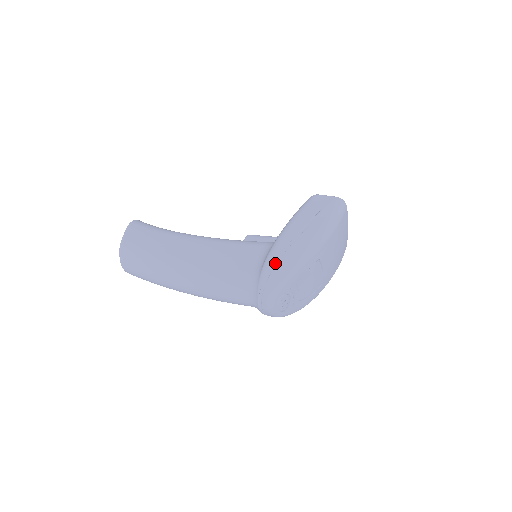
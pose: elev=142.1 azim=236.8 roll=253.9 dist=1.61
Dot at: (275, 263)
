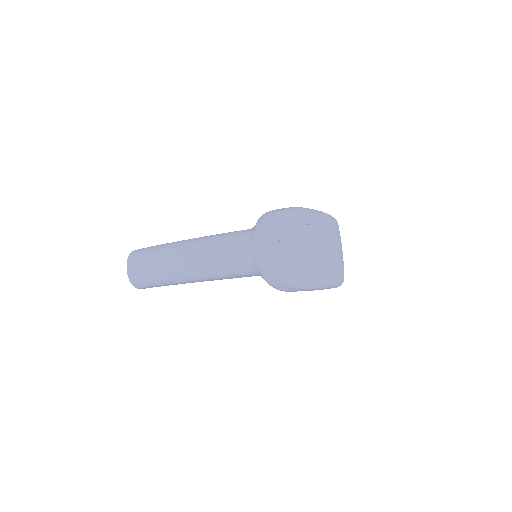
Dot at: (273, 210)
